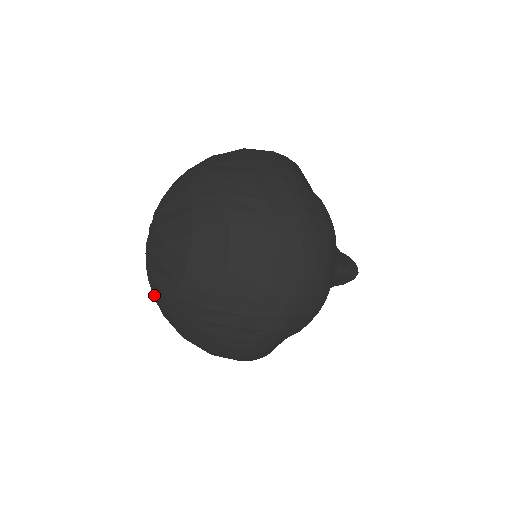
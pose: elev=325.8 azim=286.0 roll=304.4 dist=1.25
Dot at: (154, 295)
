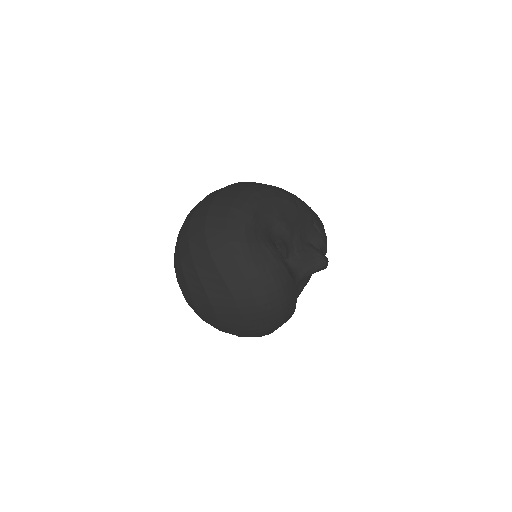
Dot at: occluded
